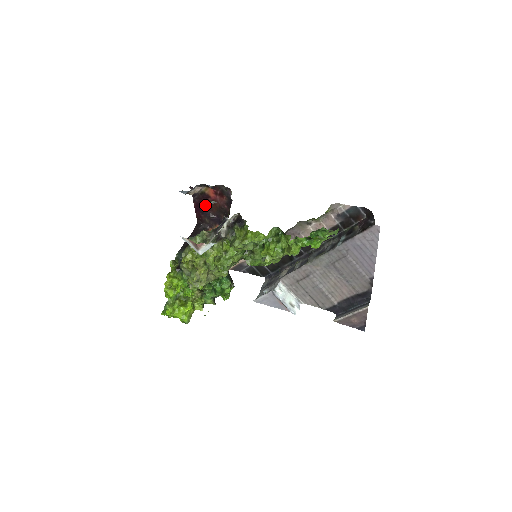
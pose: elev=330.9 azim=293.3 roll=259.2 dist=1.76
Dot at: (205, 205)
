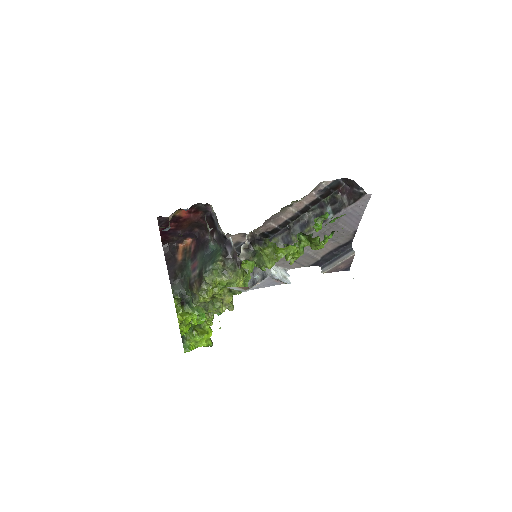
Dot at: (174, 226)
